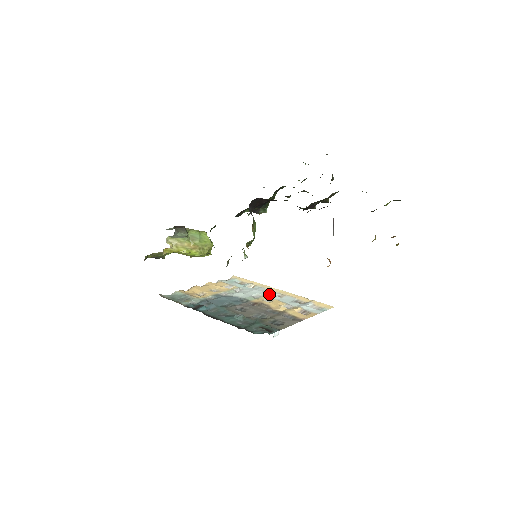
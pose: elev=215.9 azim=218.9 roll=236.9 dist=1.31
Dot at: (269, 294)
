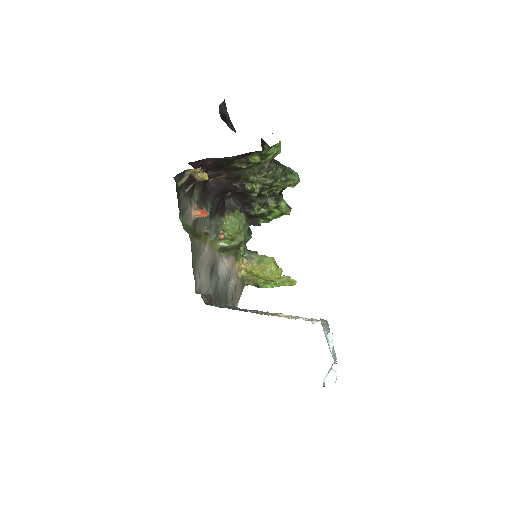
Dot at: occluded
